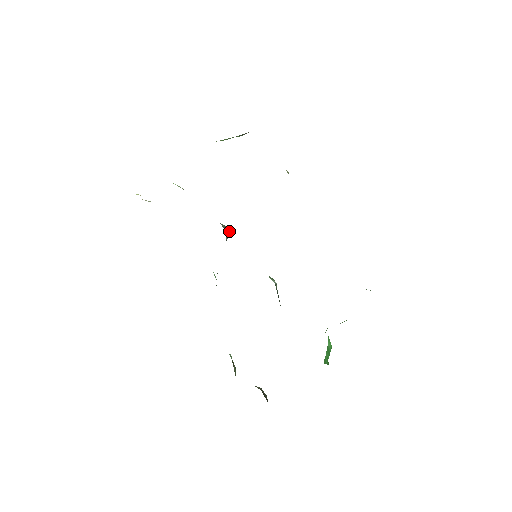
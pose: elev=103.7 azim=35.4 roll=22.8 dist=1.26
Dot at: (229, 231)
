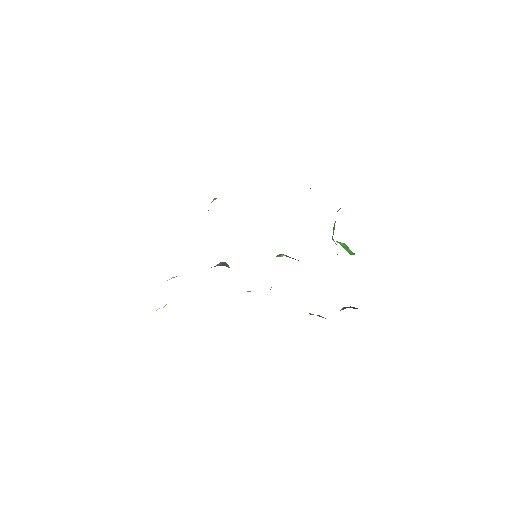
Dot at: (225, 263)
